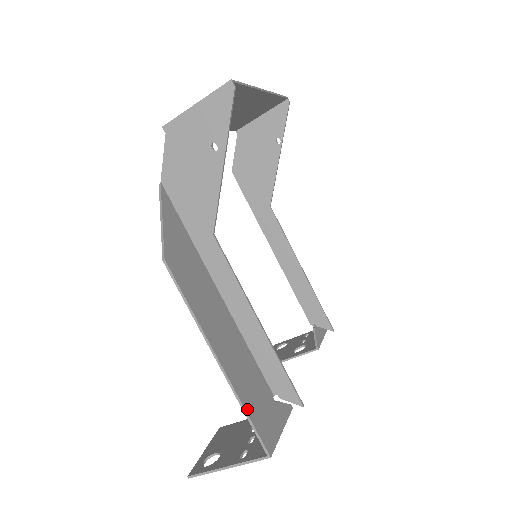
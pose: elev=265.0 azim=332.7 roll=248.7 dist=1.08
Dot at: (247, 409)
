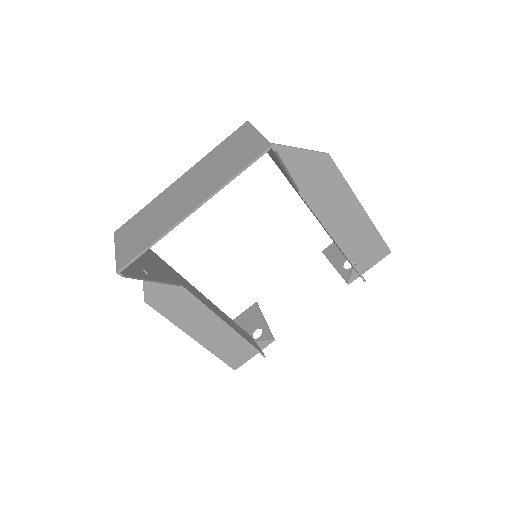
Dot at: (217, 355)
